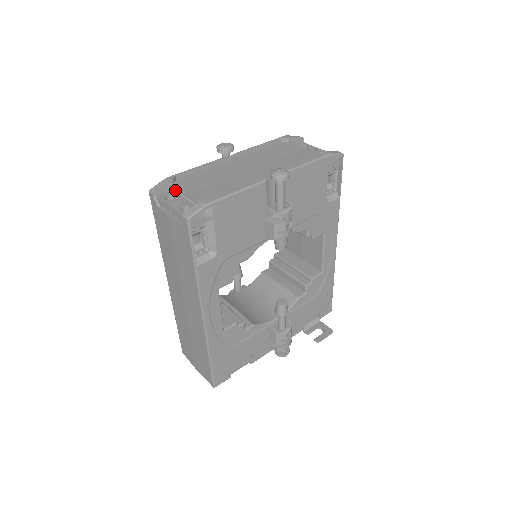
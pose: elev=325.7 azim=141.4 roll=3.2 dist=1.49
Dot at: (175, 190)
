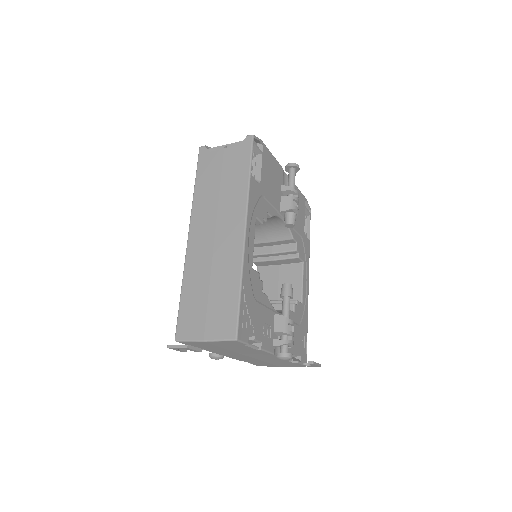
Dot at: occluded
